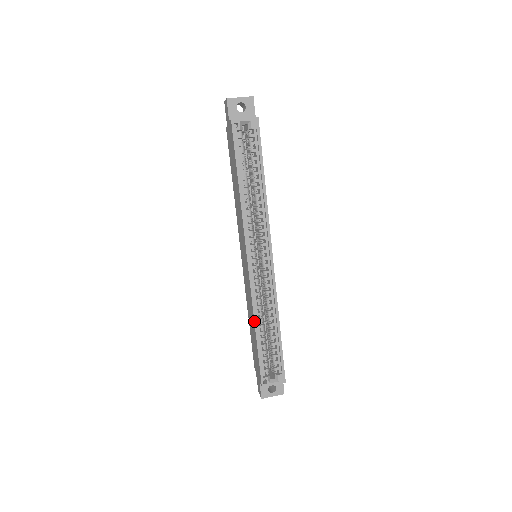
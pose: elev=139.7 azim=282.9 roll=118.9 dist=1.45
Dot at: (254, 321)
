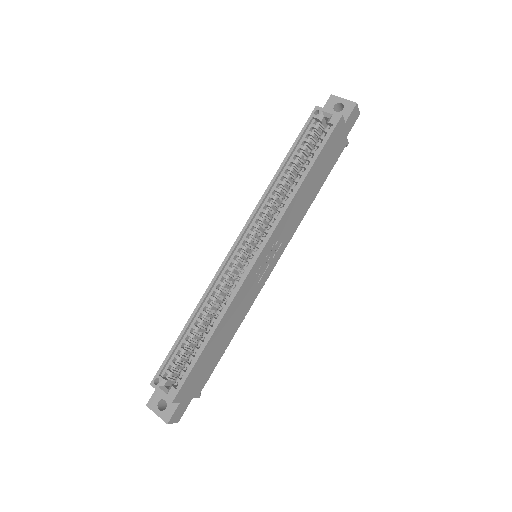
Dot at: (196, 306)
